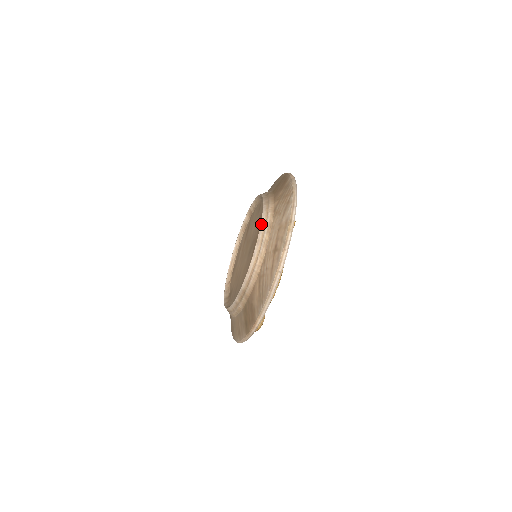
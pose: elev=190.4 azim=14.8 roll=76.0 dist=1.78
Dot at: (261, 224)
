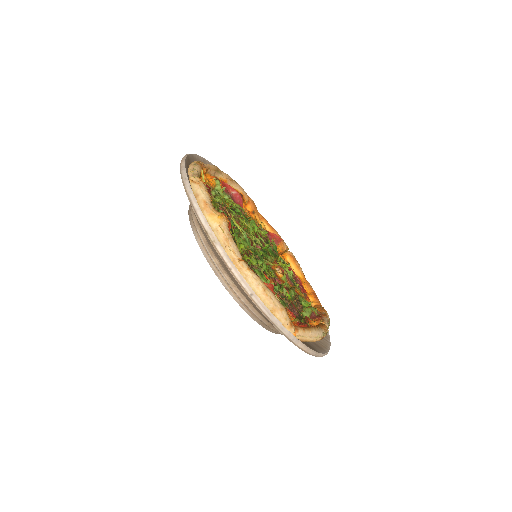
Dot at: occluded
